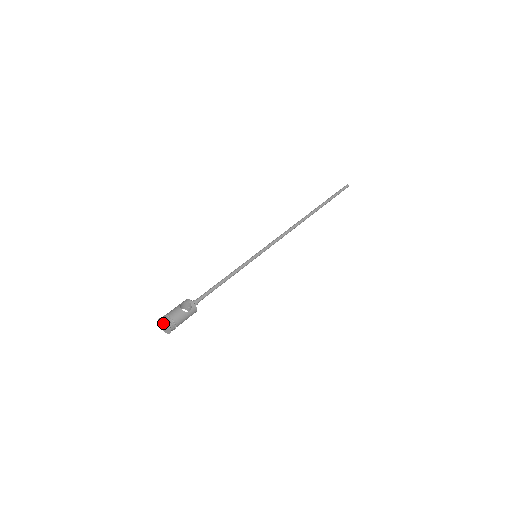
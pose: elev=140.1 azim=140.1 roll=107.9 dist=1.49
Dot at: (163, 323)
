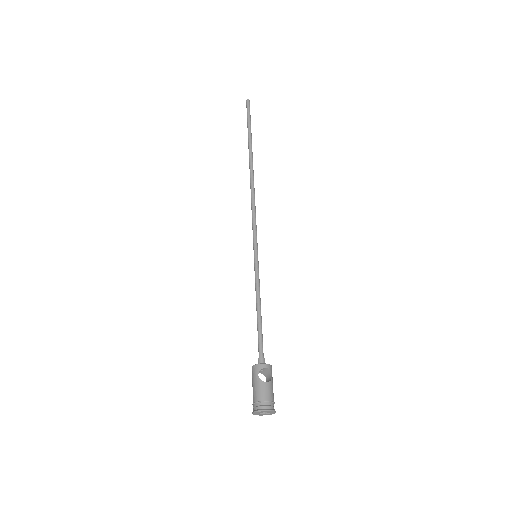
Dot at: occluded
